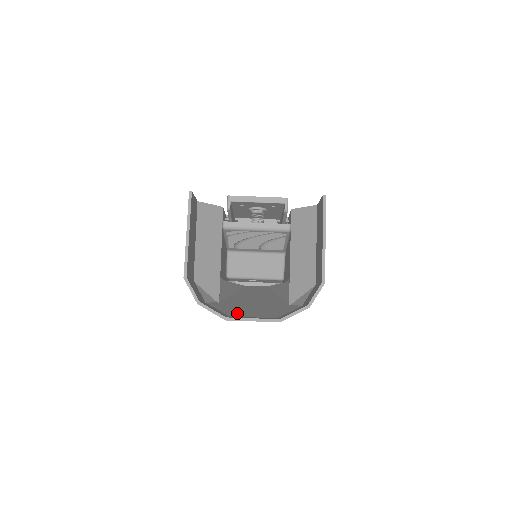
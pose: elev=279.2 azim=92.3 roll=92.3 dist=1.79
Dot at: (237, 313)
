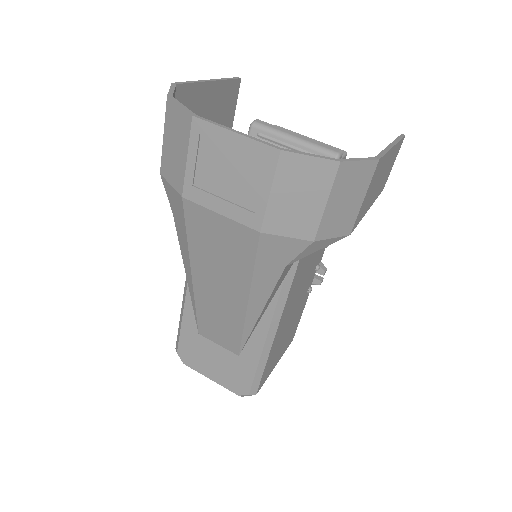
Dot at: (198, 215)
